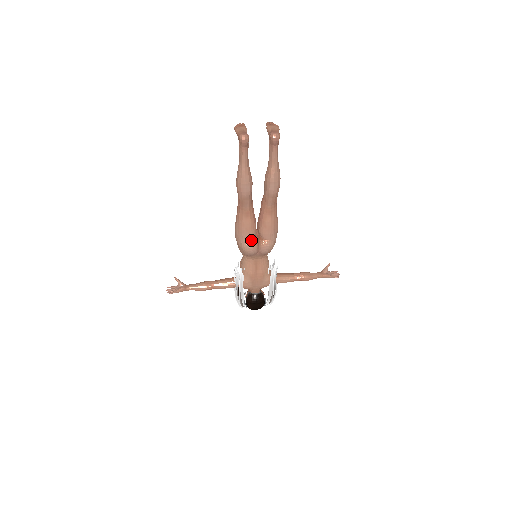
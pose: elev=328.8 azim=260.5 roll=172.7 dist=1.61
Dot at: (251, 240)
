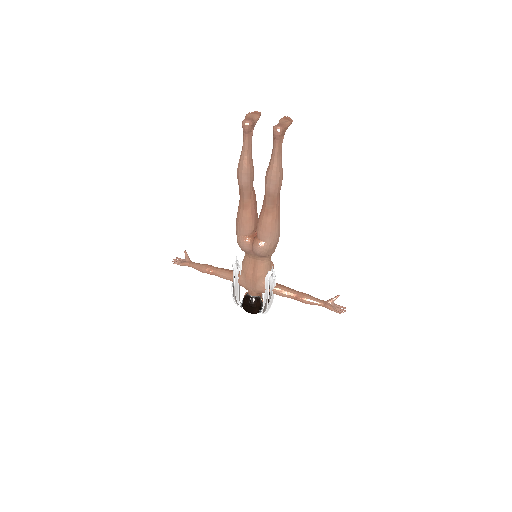
Dot at: (245, 235)
